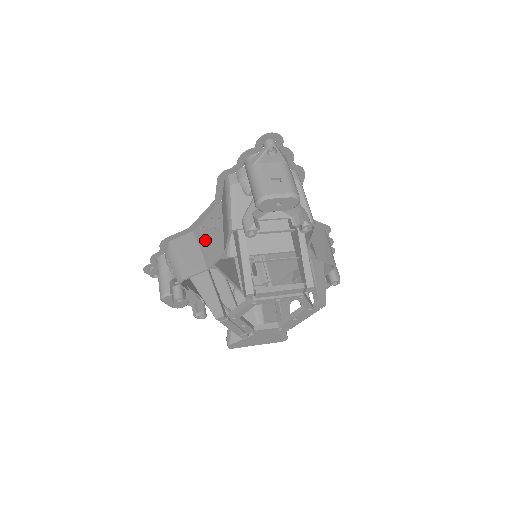
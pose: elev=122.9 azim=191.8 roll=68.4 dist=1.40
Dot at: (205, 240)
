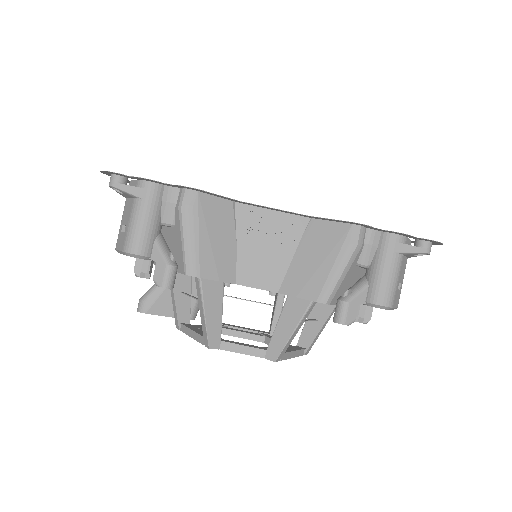
Dot at: (252, 240)
